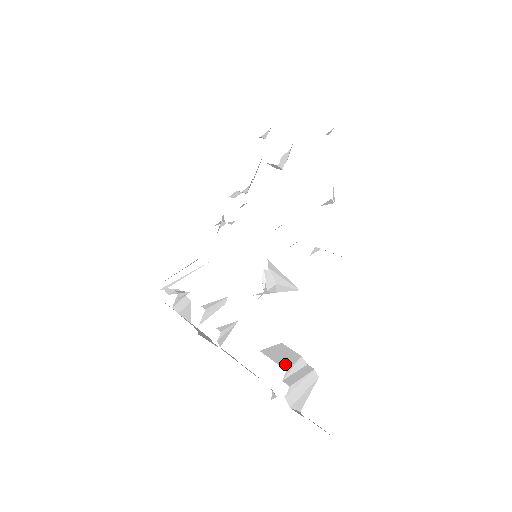
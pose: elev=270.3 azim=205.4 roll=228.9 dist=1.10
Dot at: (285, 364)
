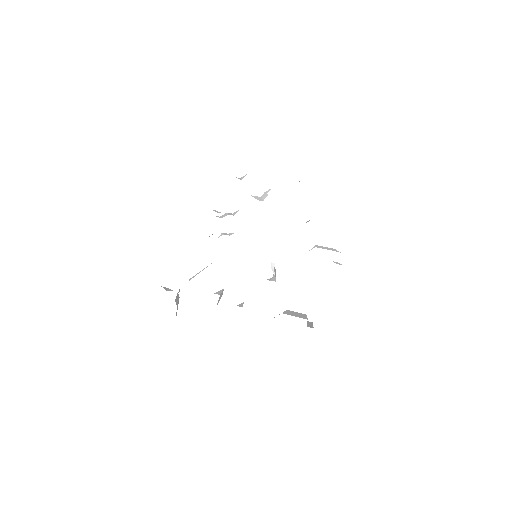
Dot at: (304, 318)
